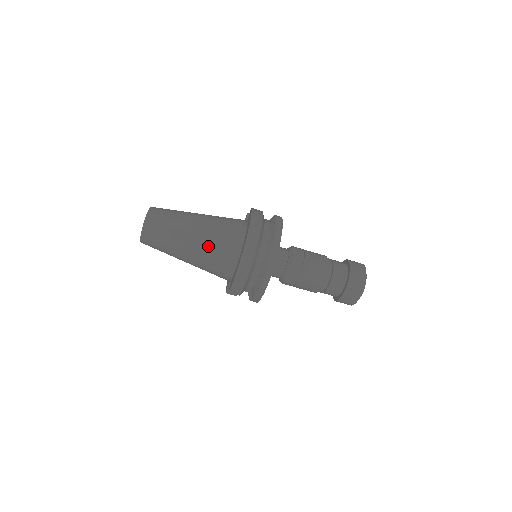
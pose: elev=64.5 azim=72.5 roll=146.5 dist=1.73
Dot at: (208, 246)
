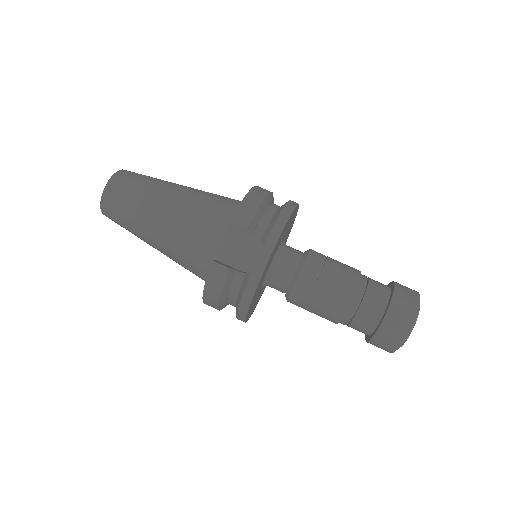
Dot at: (205, 192)
